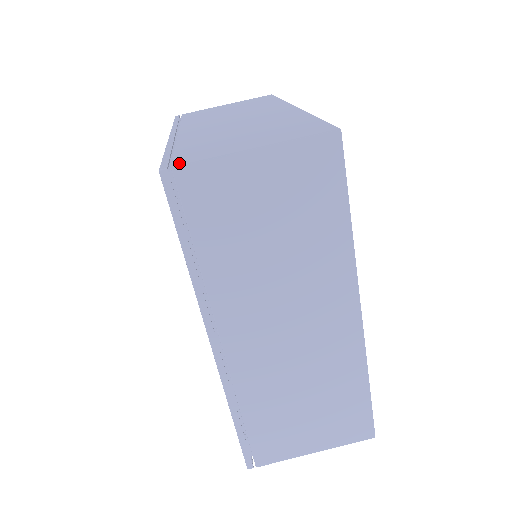
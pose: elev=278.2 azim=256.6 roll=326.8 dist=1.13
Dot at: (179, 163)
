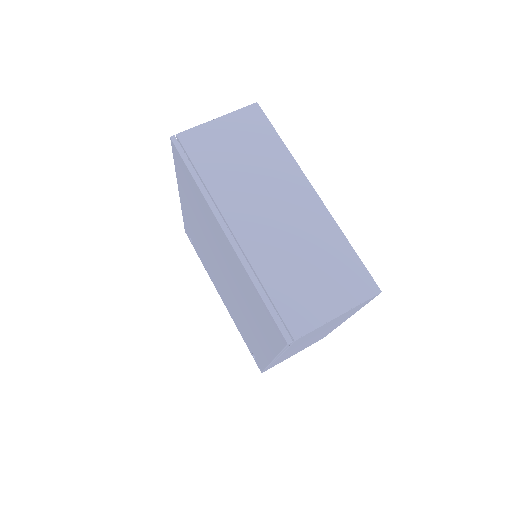
Dot at: (180, 135)
